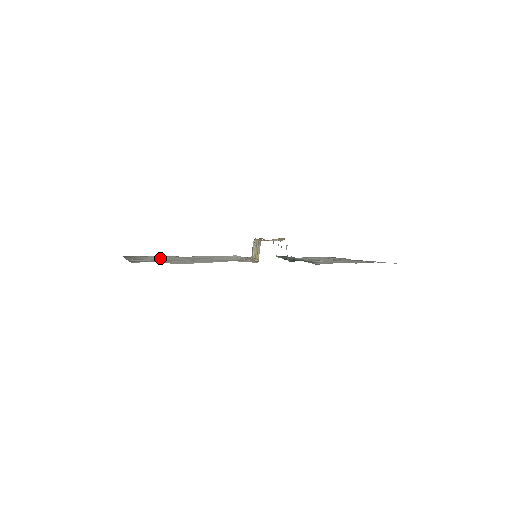
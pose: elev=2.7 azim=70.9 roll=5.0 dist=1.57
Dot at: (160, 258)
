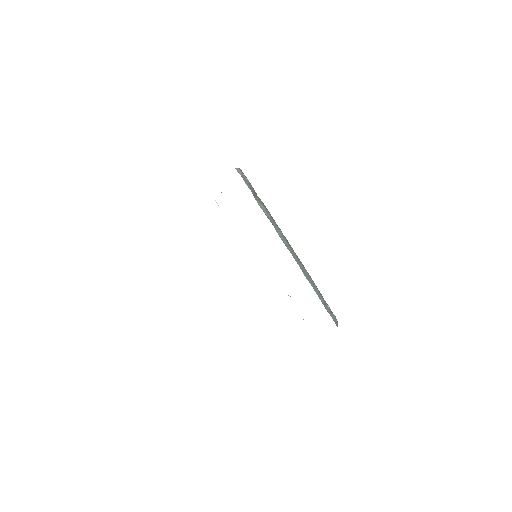
Dot at: occluded
